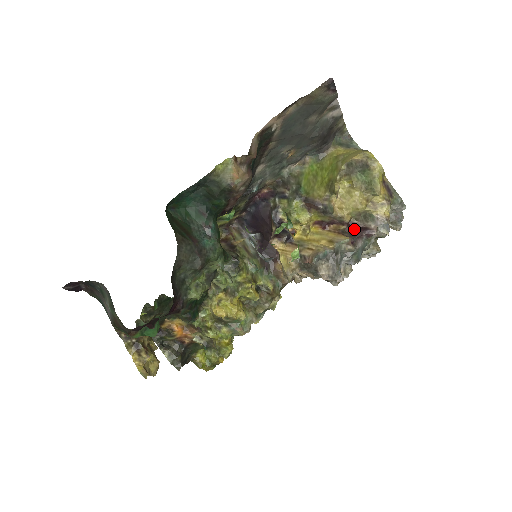
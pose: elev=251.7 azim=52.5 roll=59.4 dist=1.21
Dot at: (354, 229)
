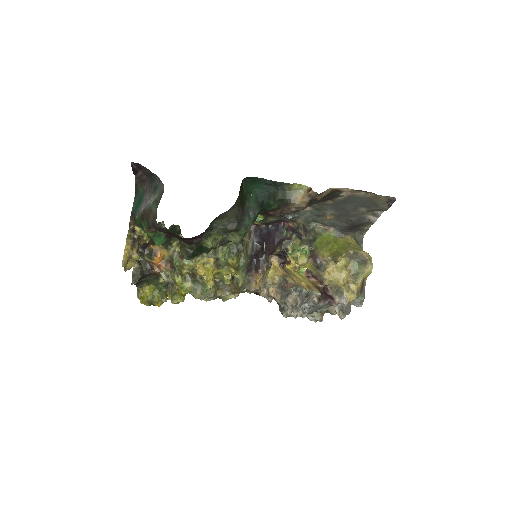
Dot at: (325, 292)
